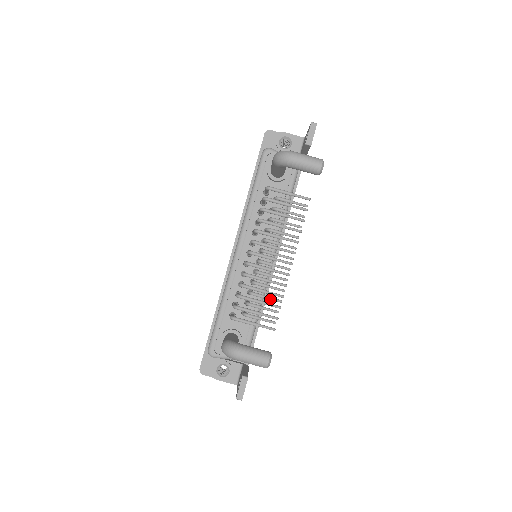
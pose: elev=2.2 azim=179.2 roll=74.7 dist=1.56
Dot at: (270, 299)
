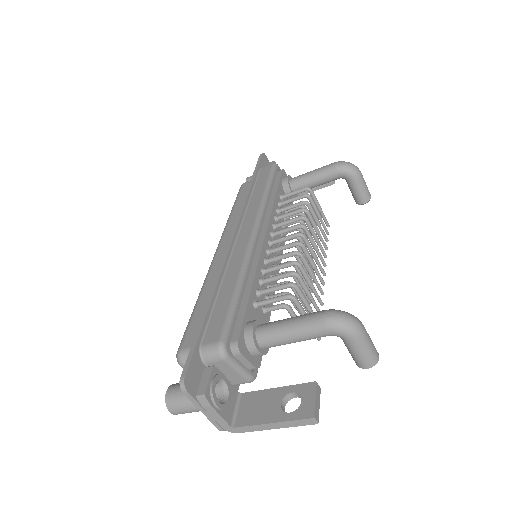
Dot at: occluded
